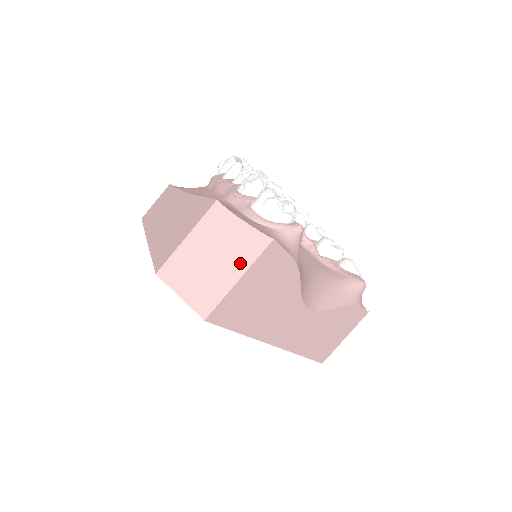
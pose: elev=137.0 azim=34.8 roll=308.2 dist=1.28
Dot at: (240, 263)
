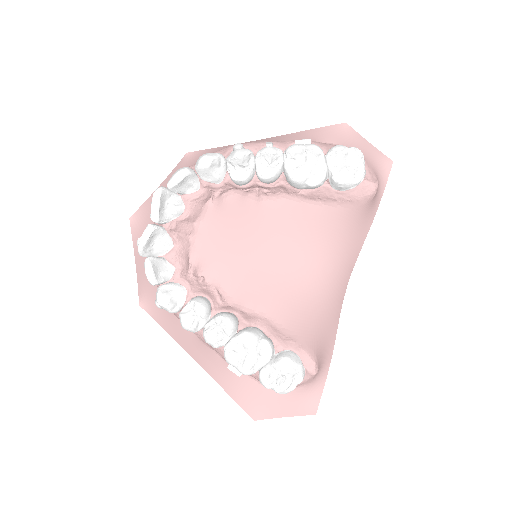
Dot at: occluded
